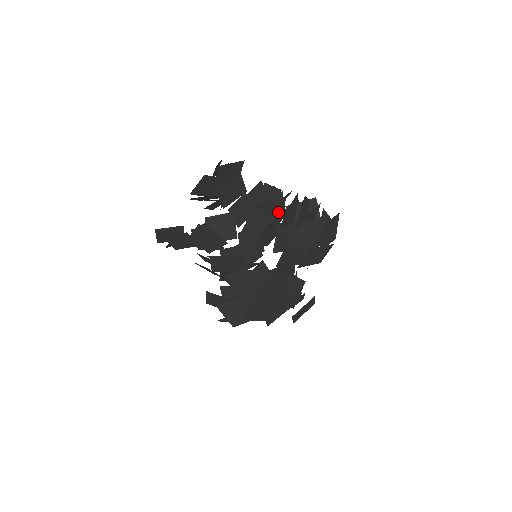
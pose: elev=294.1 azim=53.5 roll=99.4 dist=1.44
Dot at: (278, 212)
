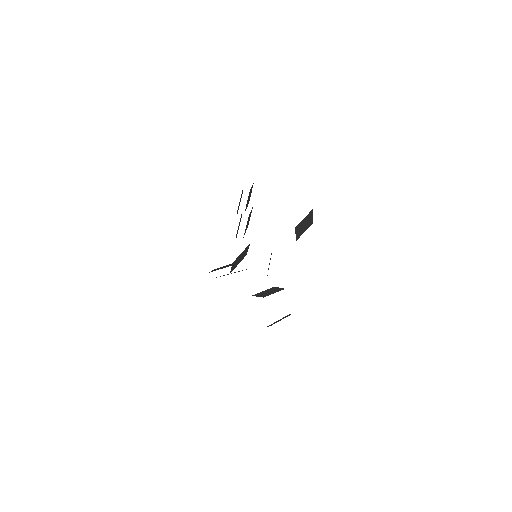
Dot at: occluded
